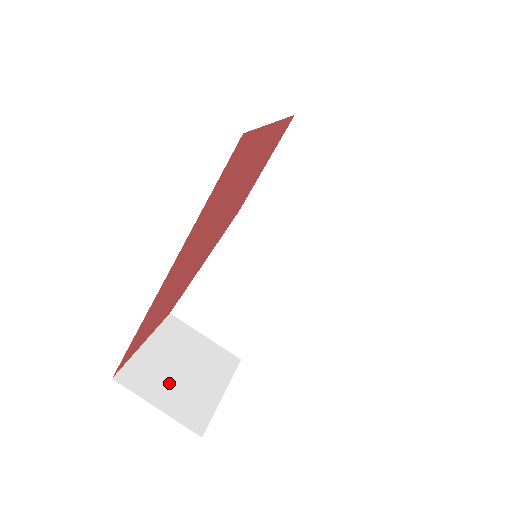
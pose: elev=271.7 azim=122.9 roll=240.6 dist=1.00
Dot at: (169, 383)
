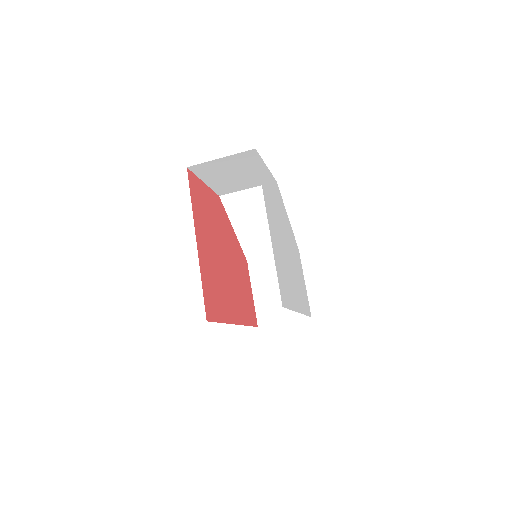
Dot at: (279, 304)
